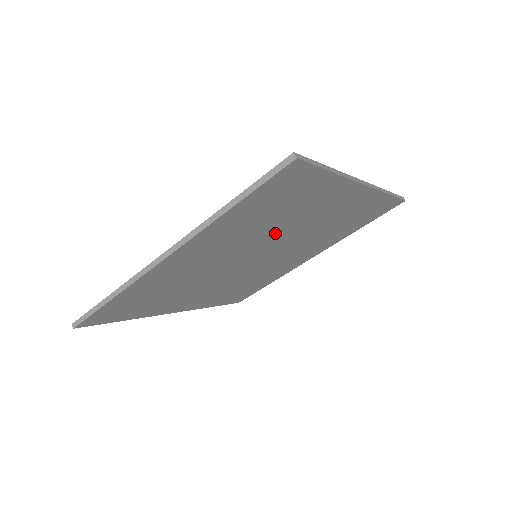
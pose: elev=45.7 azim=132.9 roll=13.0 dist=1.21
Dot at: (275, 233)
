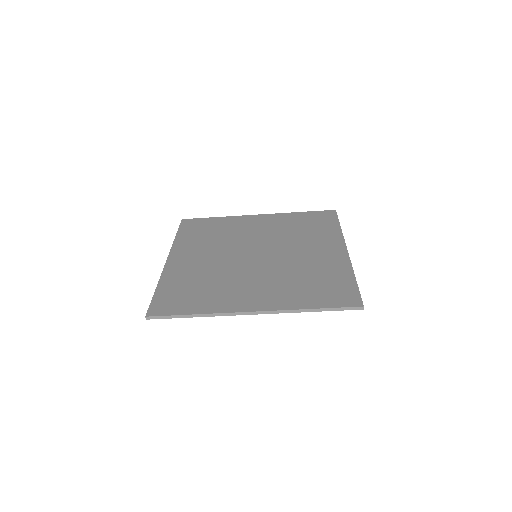
Dot at: occluded
